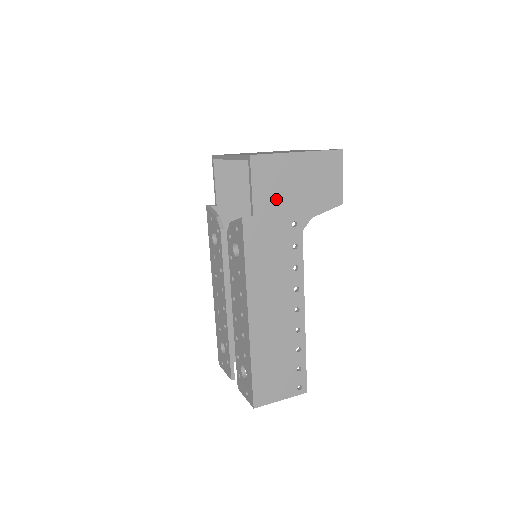
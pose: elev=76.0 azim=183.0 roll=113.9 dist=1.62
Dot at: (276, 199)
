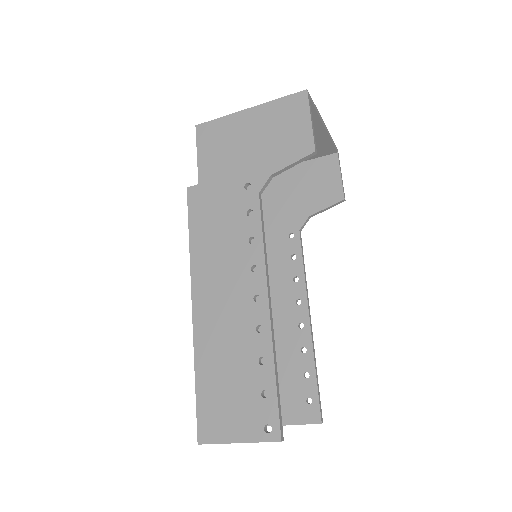
Dot at: (224, 162)
